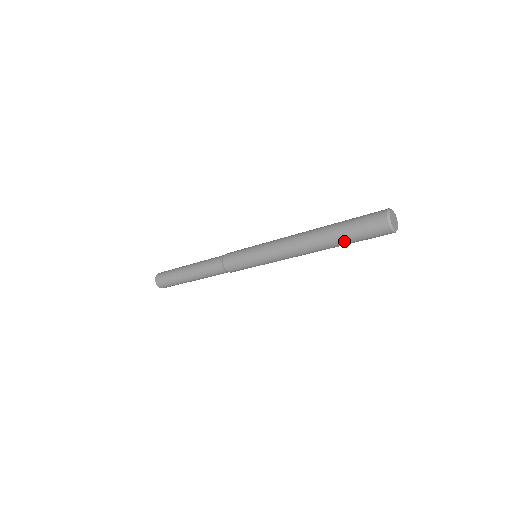
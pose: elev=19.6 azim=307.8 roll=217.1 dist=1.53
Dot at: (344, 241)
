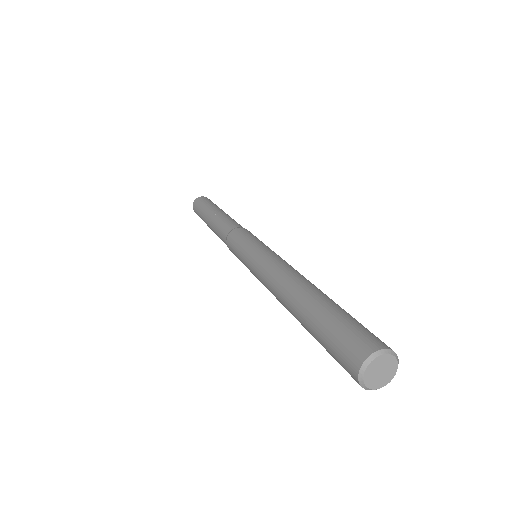
Dot at: occluded
